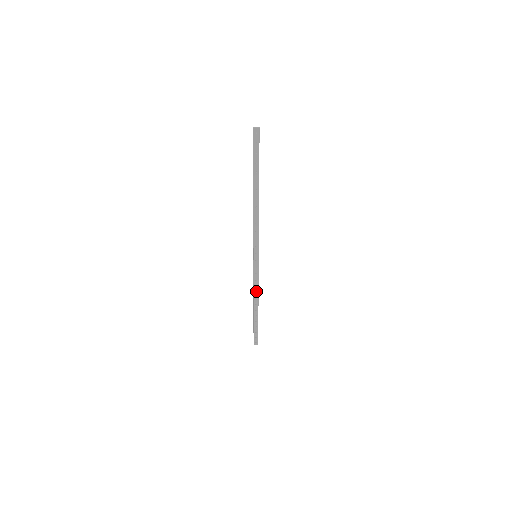
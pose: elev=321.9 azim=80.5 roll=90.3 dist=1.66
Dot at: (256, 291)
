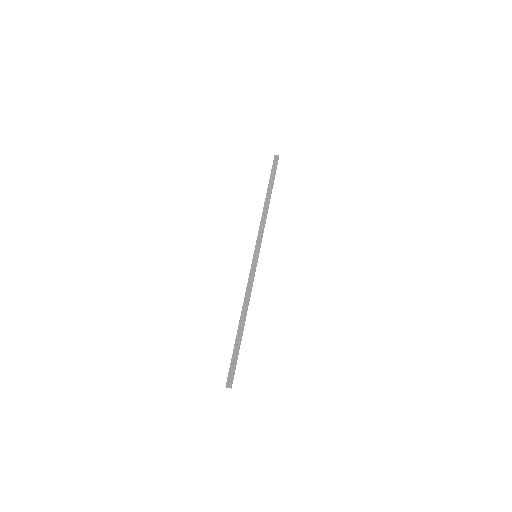
Dot at: (247, 298)
